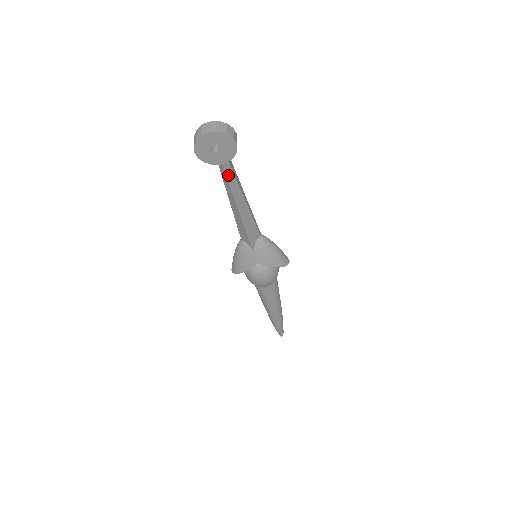
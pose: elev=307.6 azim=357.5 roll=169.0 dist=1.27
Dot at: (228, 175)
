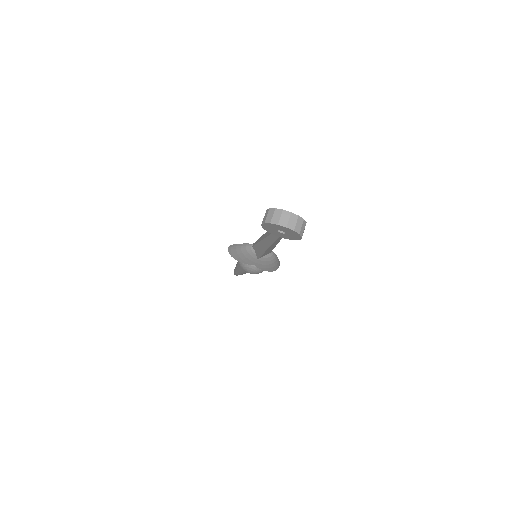
Dot at: (277, 239)
